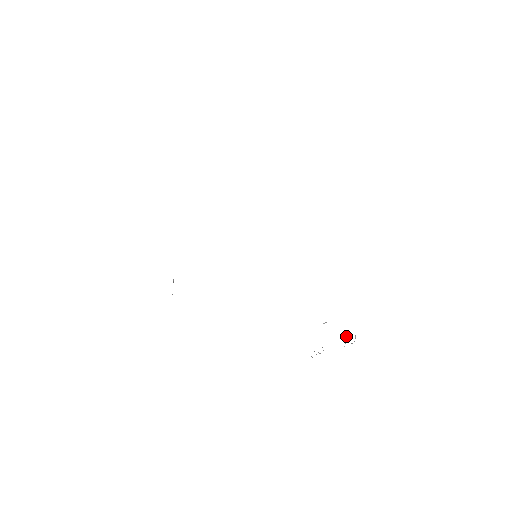
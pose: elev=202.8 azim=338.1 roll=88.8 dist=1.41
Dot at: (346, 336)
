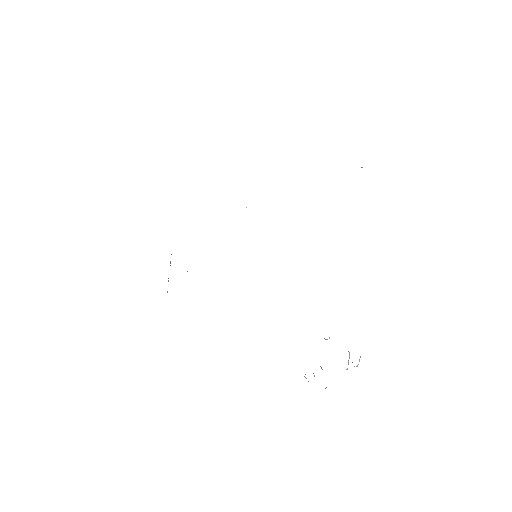
Dot at: (349, 357)
